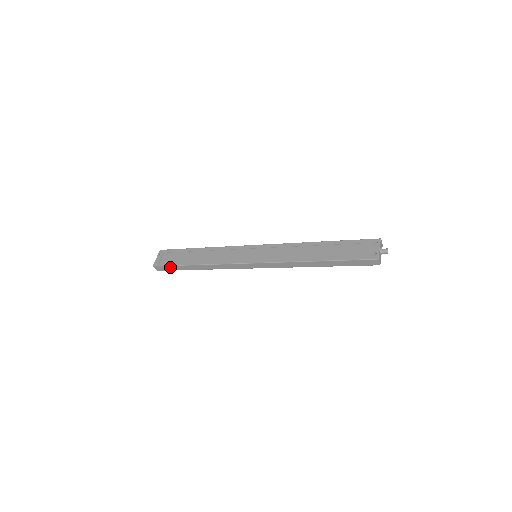
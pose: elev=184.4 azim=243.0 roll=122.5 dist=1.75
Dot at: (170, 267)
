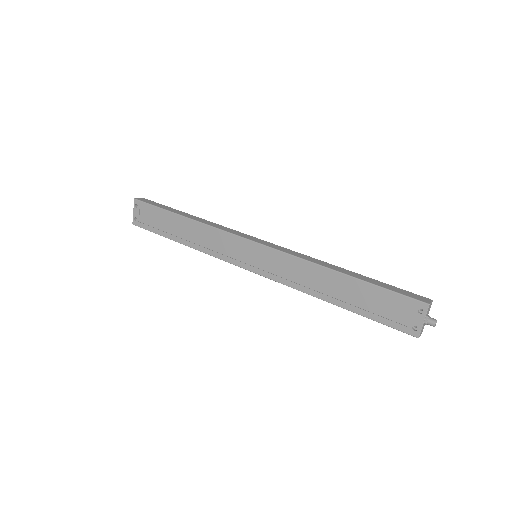
Dot at: (153, 231)
